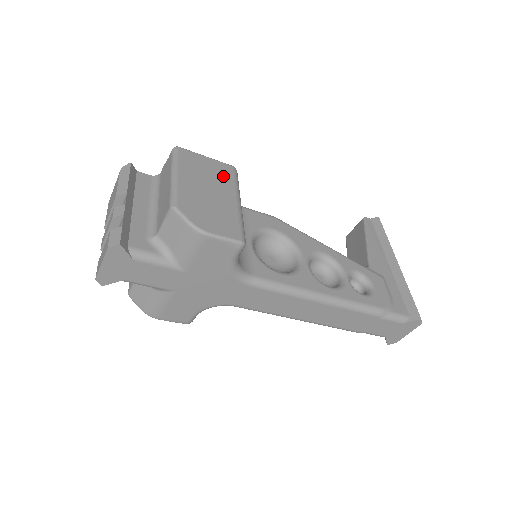
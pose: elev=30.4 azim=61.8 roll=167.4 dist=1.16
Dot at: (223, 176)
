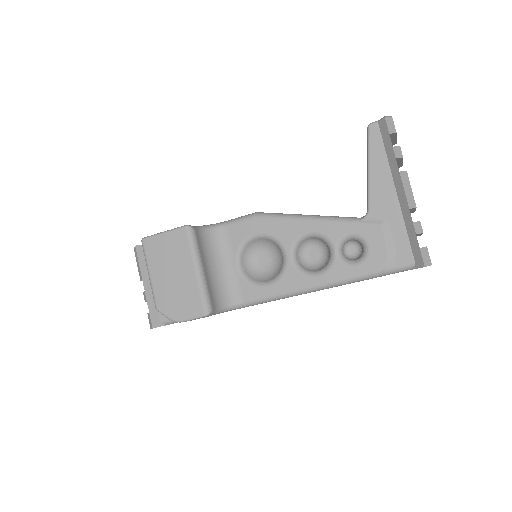
Dot at: (180, 248)
